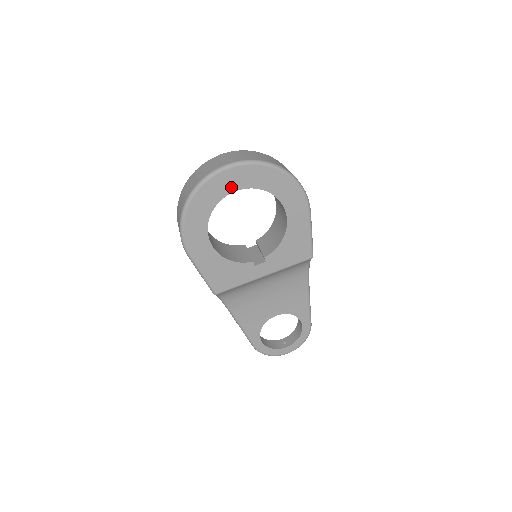
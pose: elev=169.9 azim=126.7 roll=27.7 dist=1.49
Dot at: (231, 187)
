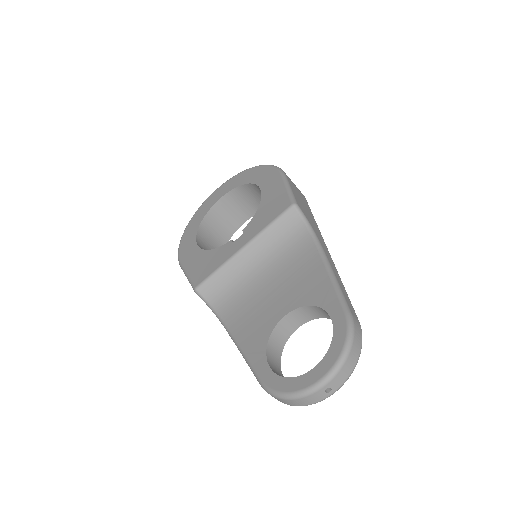
Dot at: (216, 199)
